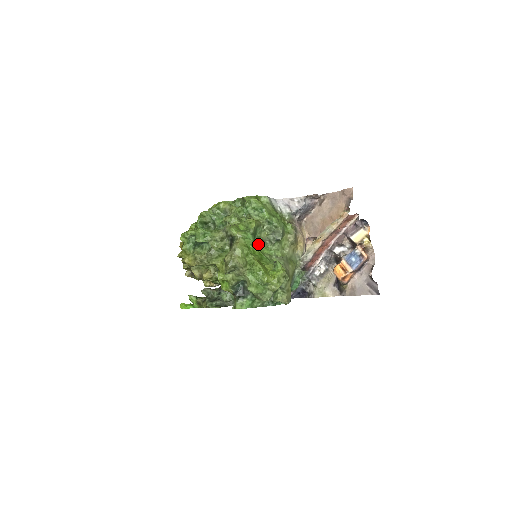
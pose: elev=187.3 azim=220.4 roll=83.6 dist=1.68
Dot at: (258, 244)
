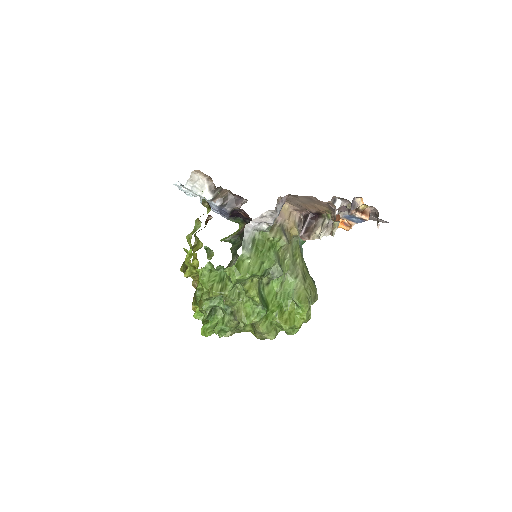
Dot at: (267, 294)
